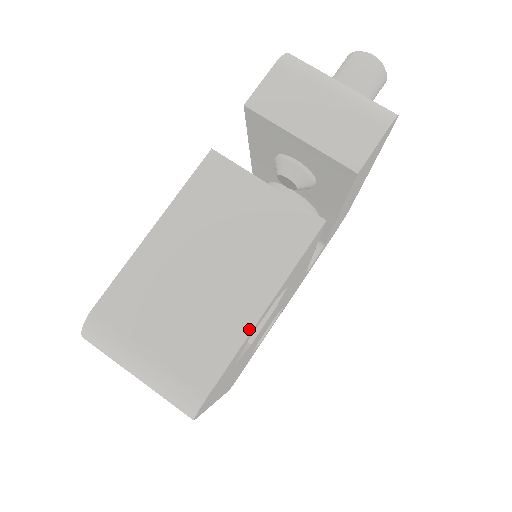
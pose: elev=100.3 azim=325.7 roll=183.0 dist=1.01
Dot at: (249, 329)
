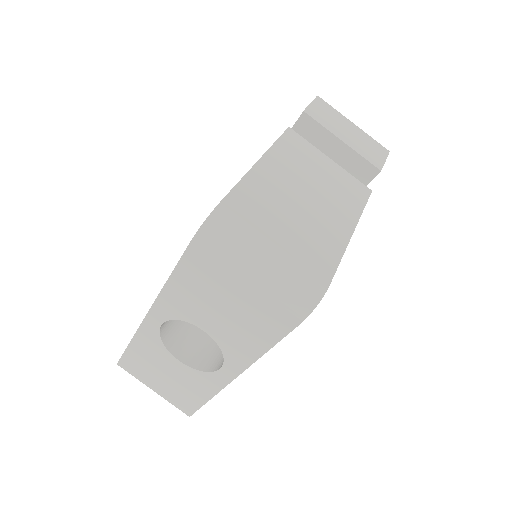
Dot at: (345, 245)
